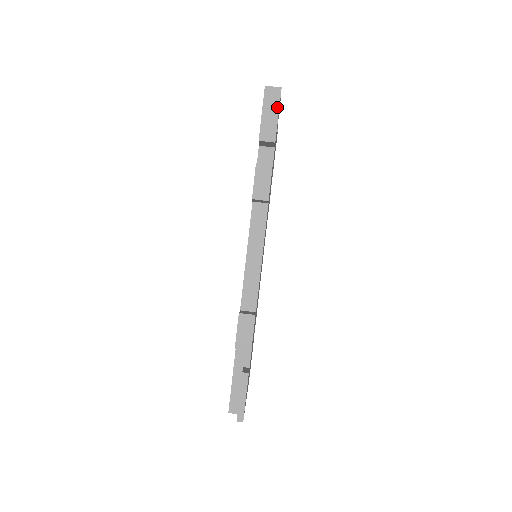
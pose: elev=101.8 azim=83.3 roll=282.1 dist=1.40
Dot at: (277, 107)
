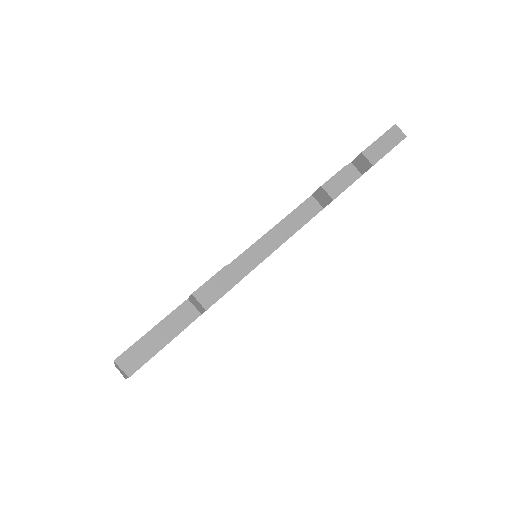
Dot at: (394, 145)
